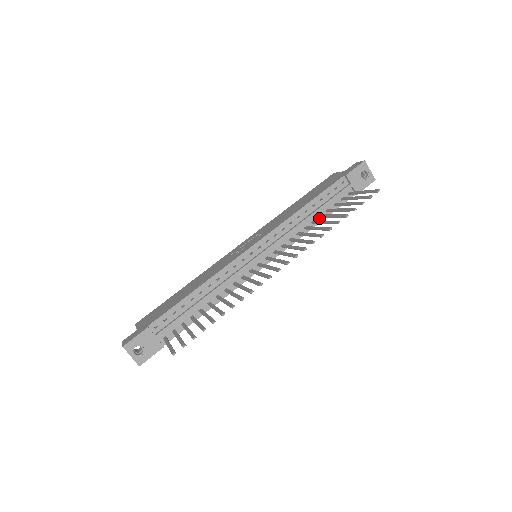
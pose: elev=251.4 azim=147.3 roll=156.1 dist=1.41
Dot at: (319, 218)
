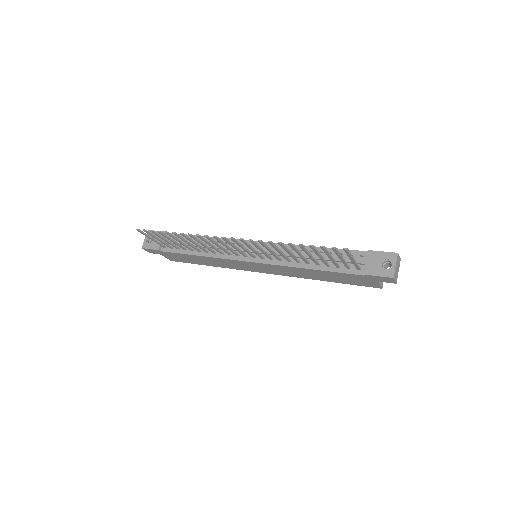
Dot at: (316, 265)
